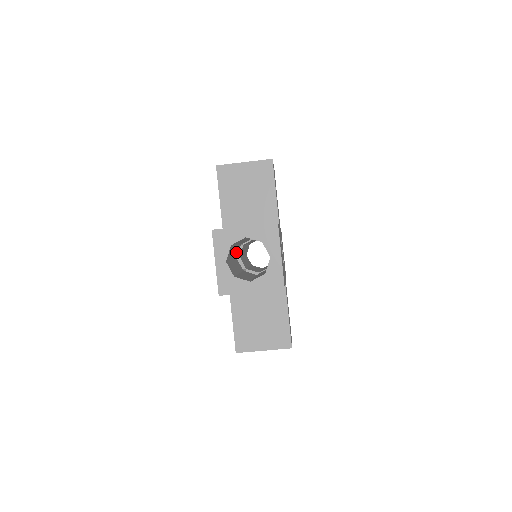
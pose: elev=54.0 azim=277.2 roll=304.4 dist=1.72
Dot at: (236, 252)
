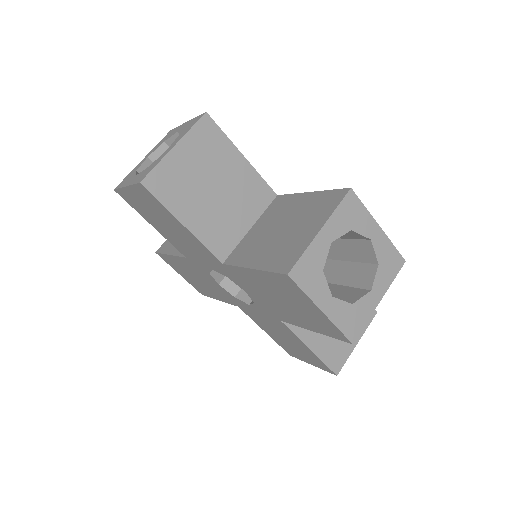
Dot at: occluded
